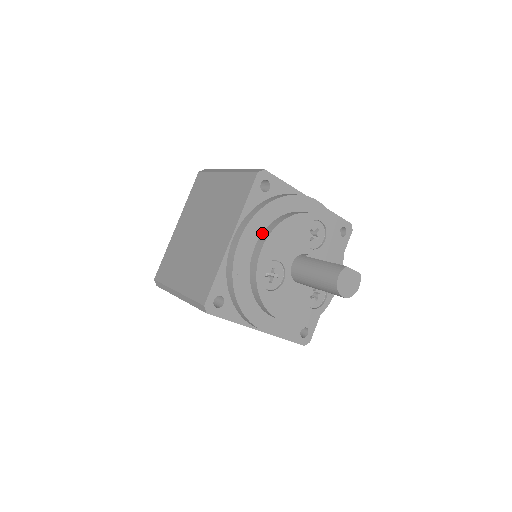
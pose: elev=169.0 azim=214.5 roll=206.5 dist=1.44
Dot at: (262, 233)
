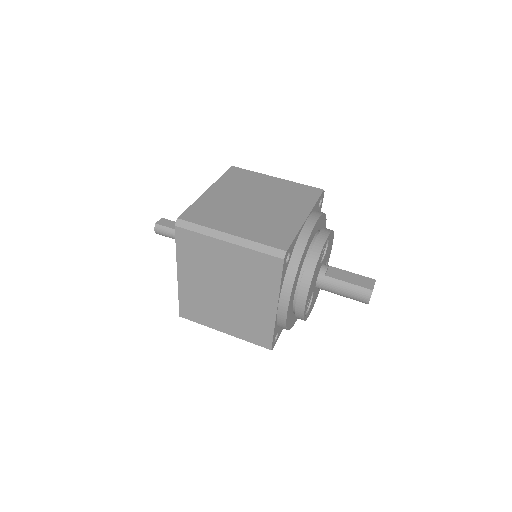
Dot at: (298, 291)
